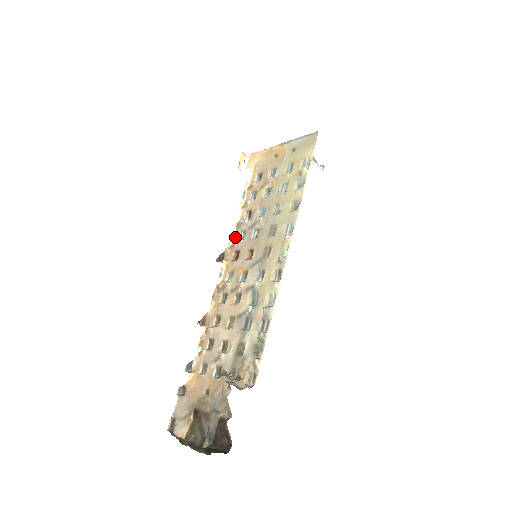
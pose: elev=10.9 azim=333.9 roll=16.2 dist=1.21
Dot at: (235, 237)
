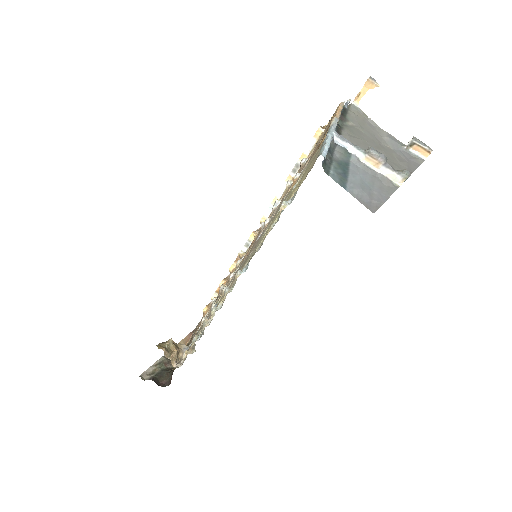
Dot at: (270, 215)
